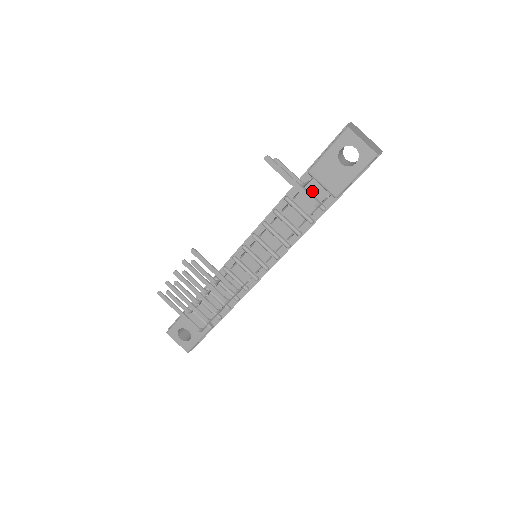
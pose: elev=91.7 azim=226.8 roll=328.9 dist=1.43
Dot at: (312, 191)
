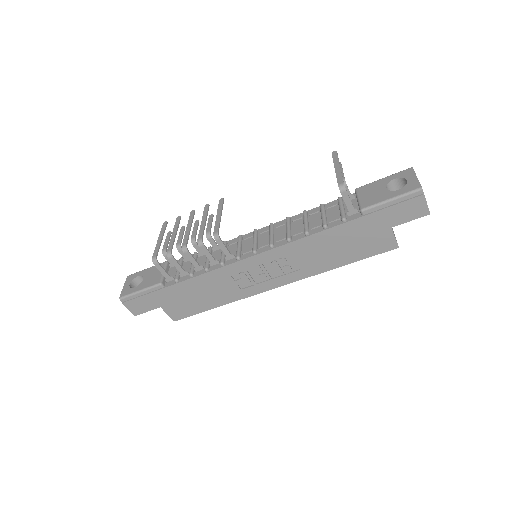
Dot at: occluded
